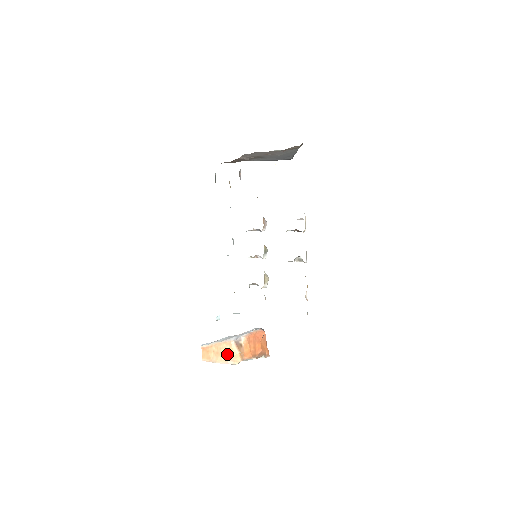
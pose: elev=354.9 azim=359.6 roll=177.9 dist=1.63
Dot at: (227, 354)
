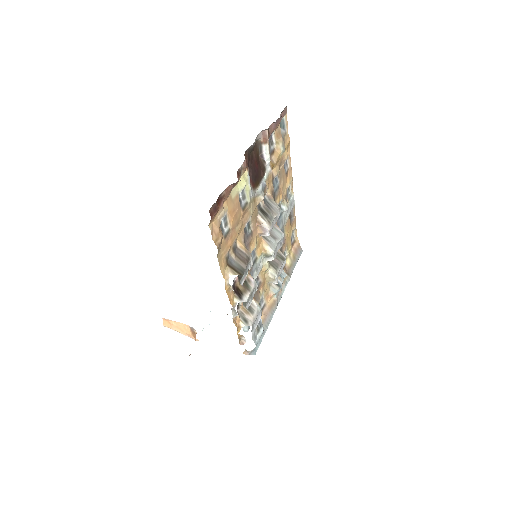
Dot at: (186, 331)
